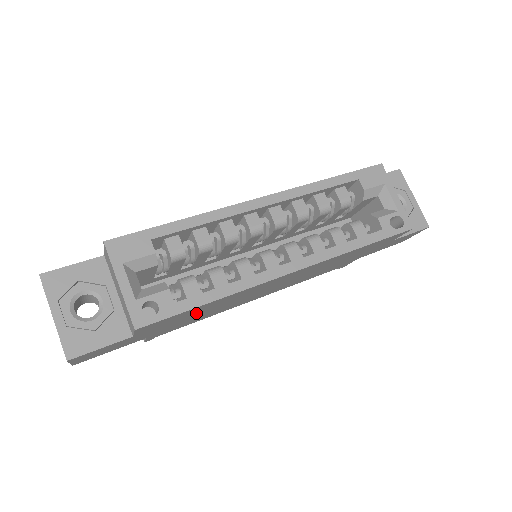
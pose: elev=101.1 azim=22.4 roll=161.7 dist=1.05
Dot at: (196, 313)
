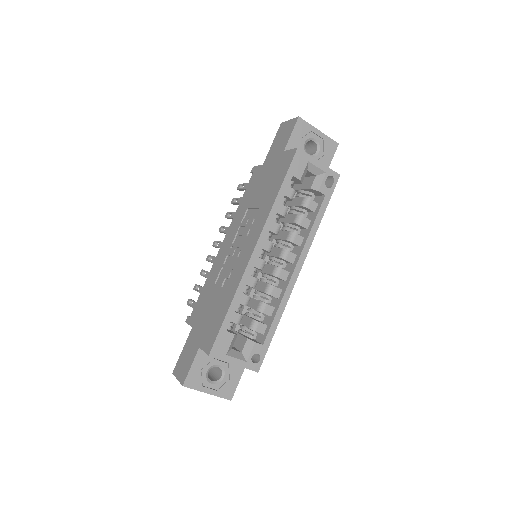
Dot at: occluded
